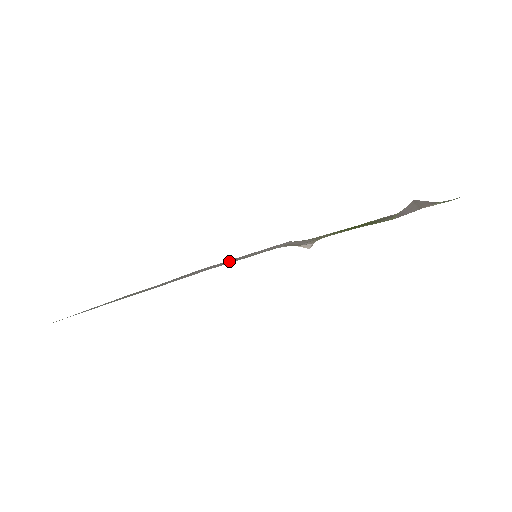
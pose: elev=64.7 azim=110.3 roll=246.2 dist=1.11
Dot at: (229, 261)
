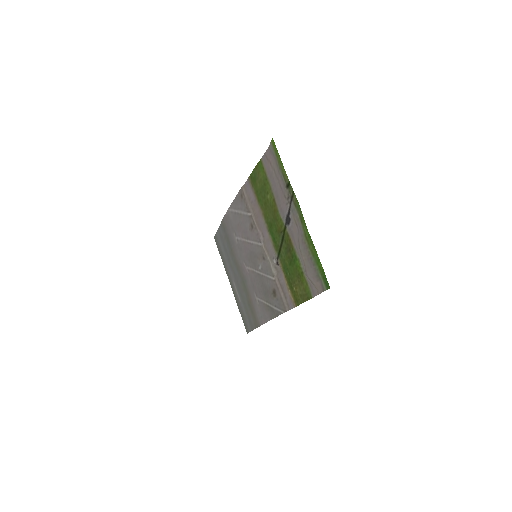
Dot at: (251, 267)
